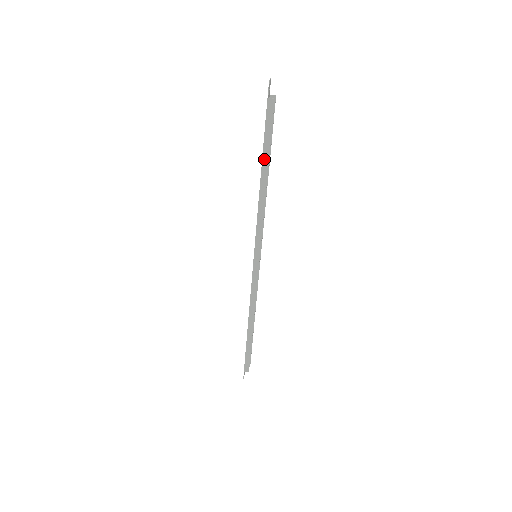
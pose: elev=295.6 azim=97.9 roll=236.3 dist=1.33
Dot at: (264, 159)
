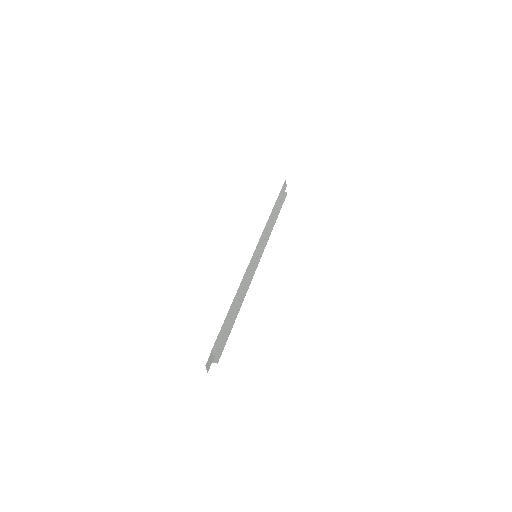
Dot at: (276, 204)
